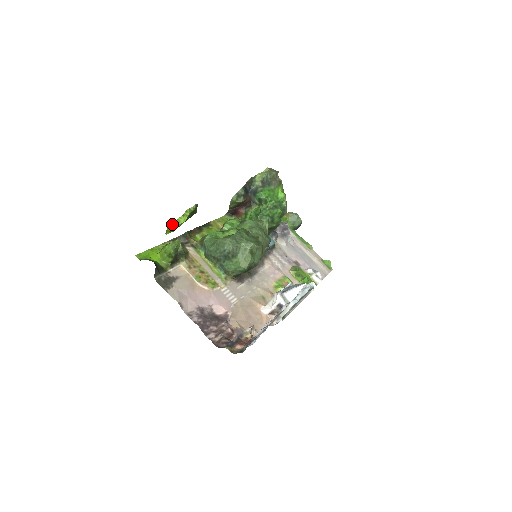
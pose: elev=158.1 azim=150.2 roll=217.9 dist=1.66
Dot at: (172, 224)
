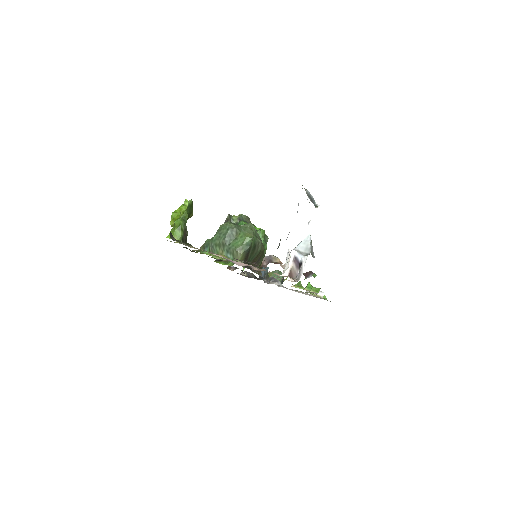
Dot at: (175, 211)
